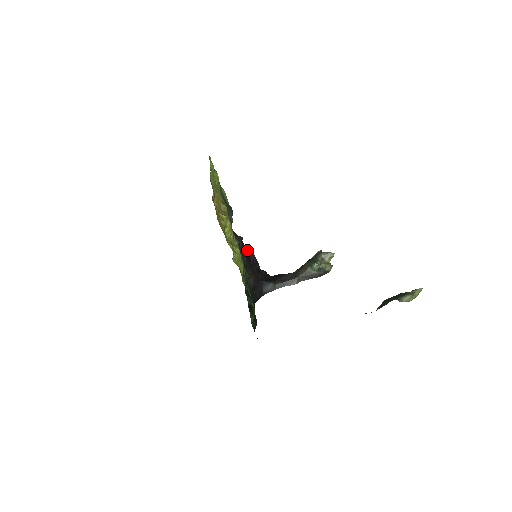
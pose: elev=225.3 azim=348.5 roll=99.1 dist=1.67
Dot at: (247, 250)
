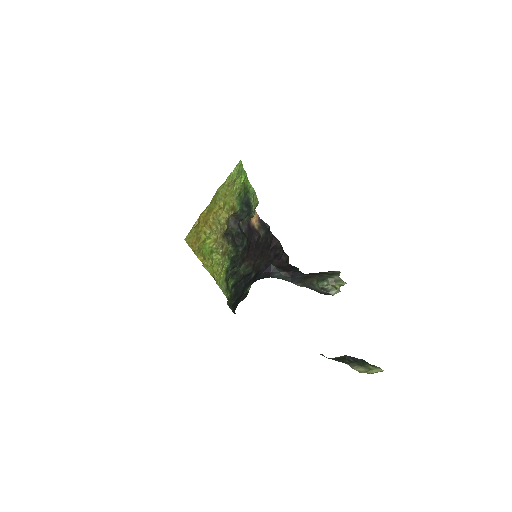
Dot at: (272, 236)
